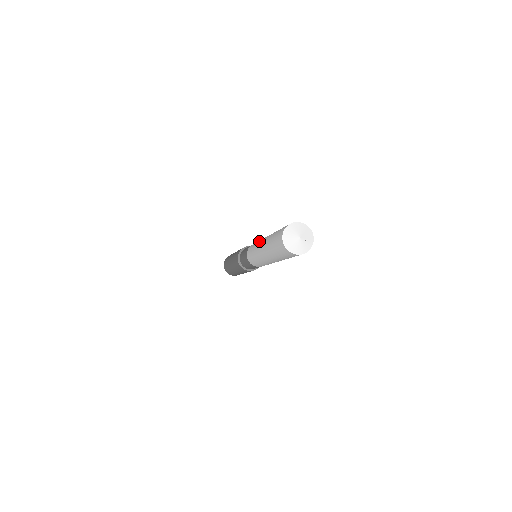
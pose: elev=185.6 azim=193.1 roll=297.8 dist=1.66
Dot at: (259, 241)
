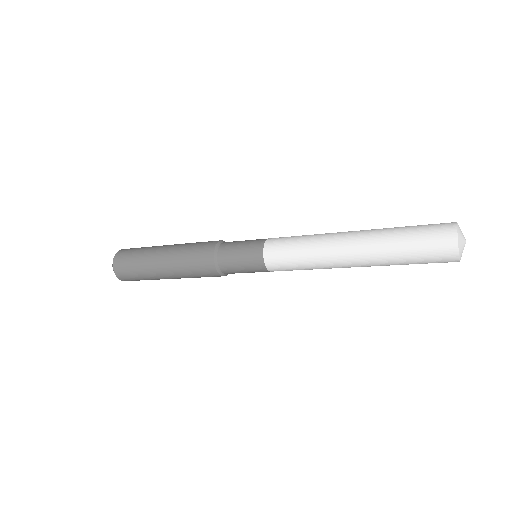
Dot at: (322, 234)
